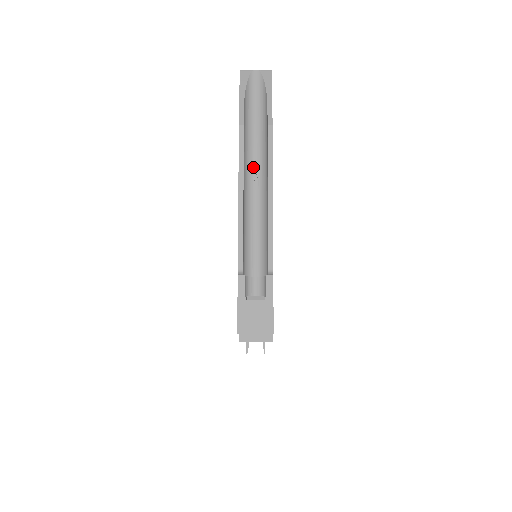
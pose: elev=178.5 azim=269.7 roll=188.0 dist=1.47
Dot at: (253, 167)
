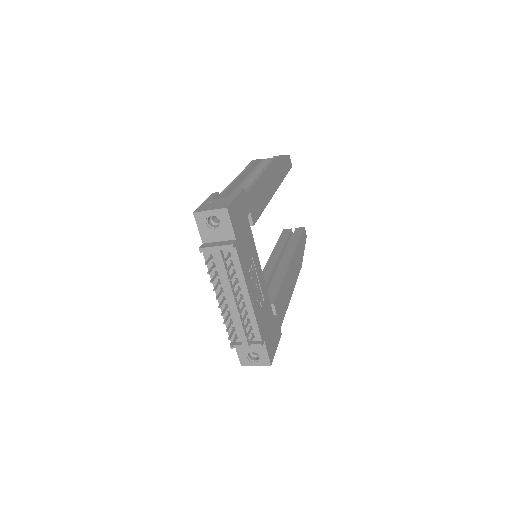
Dot at: occluded
